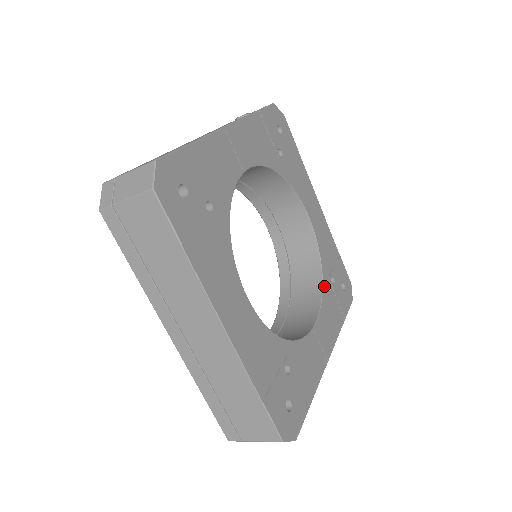
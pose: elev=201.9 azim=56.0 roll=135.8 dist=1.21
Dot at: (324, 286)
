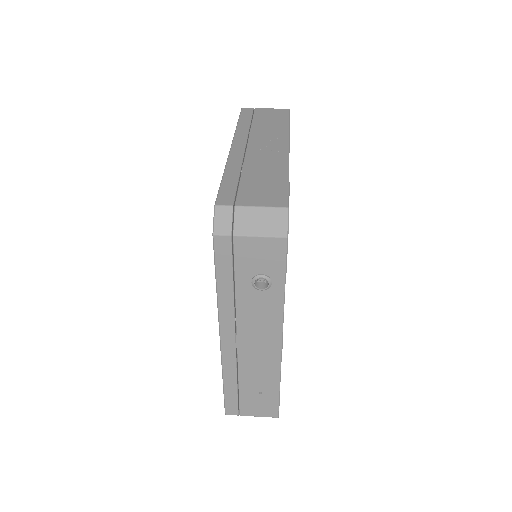
Dot at: occluded
